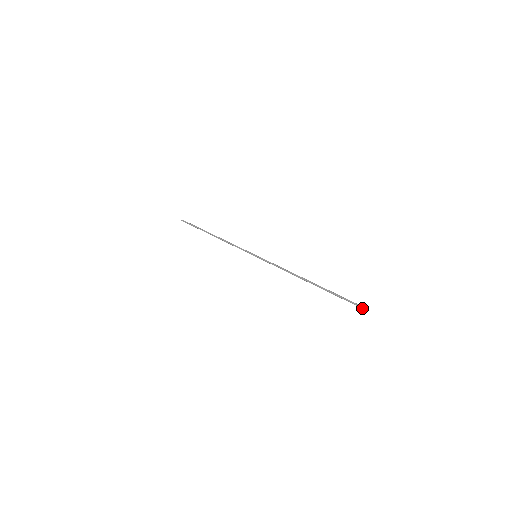
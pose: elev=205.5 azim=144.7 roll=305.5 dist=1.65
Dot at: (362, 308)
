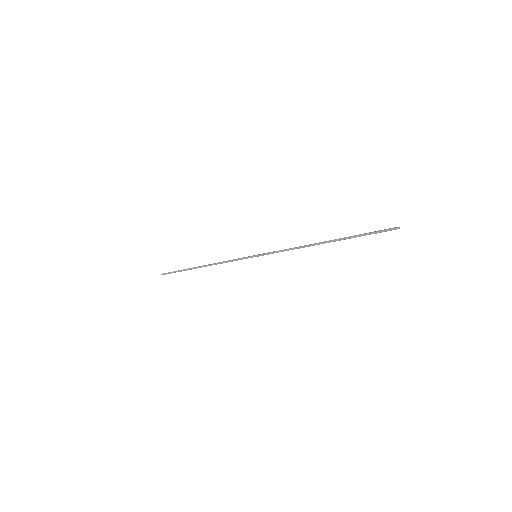
Dot at: occluded
